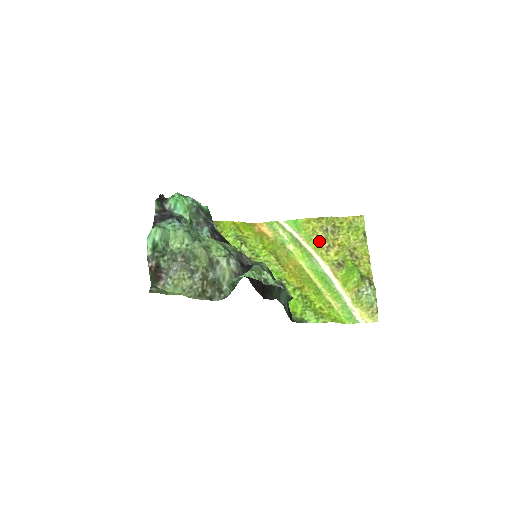
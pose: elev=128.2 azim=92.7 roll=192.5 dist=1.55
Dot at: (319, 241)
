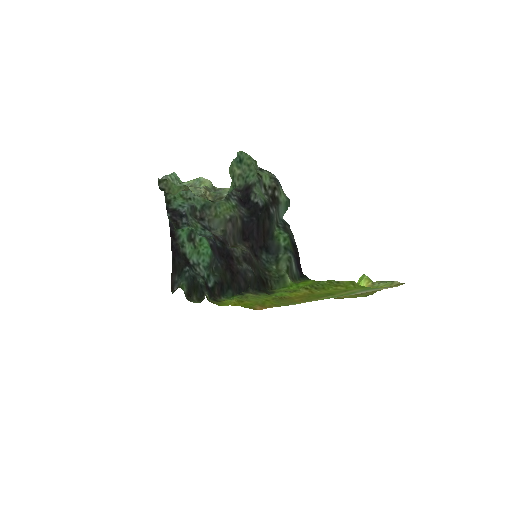
Dot at: occluded
